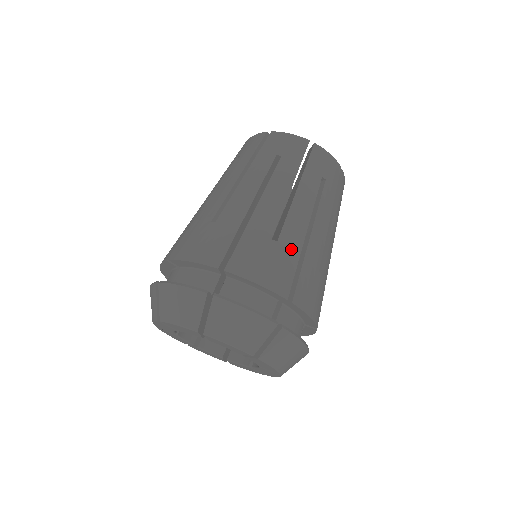
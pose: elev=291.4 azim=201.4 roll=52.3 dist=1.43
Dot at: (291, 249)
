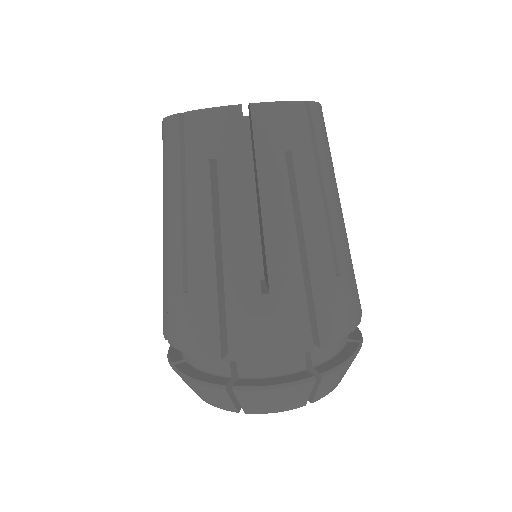
Dot at: (290, 290)
